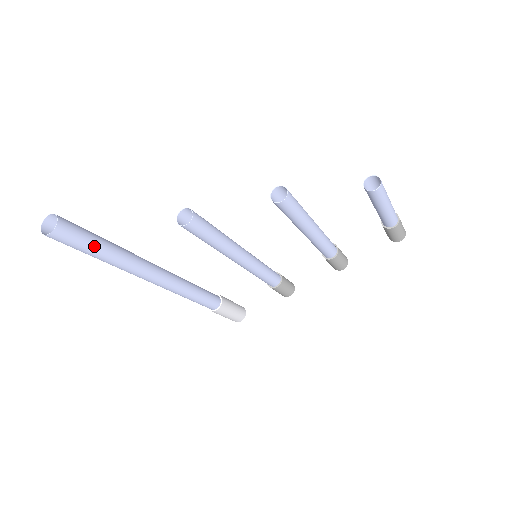
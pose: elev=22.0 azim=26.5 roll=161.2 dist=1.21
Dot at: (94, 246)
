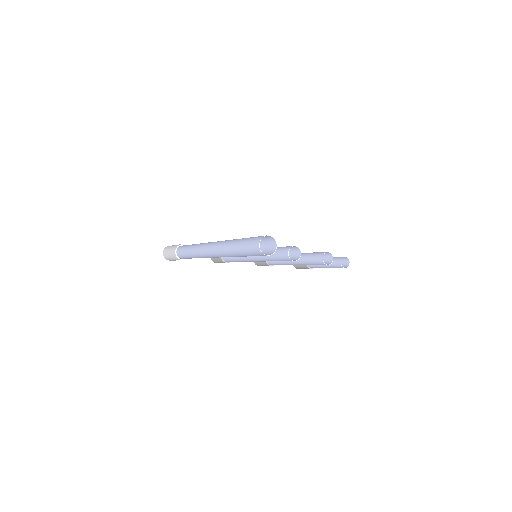
Dot at: occluded
